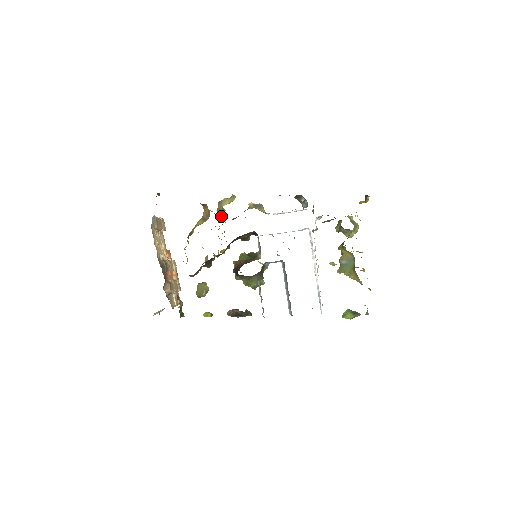
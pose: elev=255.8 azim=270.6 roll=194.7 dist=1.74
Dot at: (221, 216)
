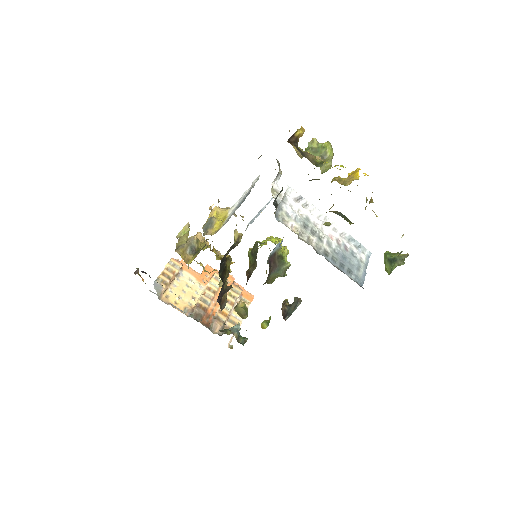
Dot at: (193, 252)
